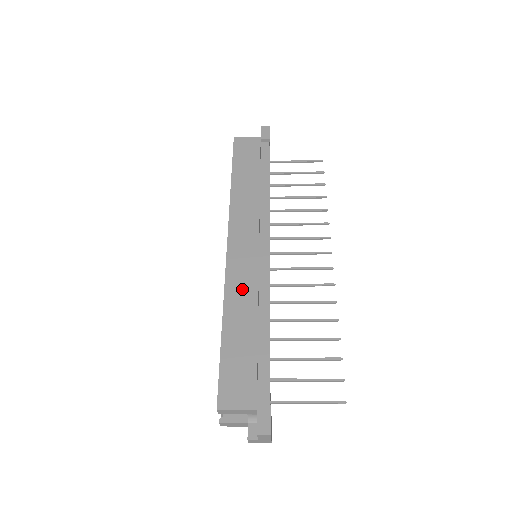
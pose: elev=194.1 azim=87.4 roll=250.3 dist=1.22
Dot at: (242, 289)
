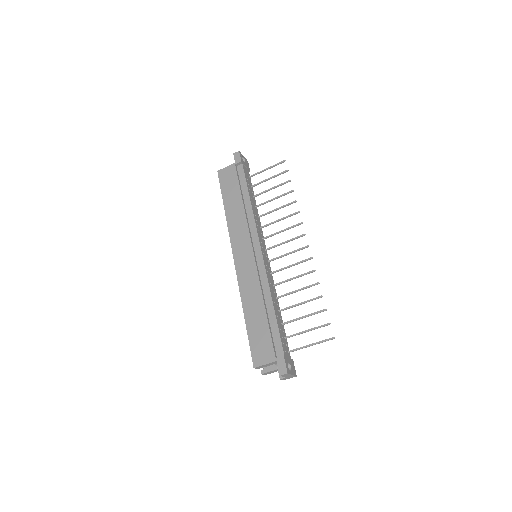
Dot at: (250, 285)
